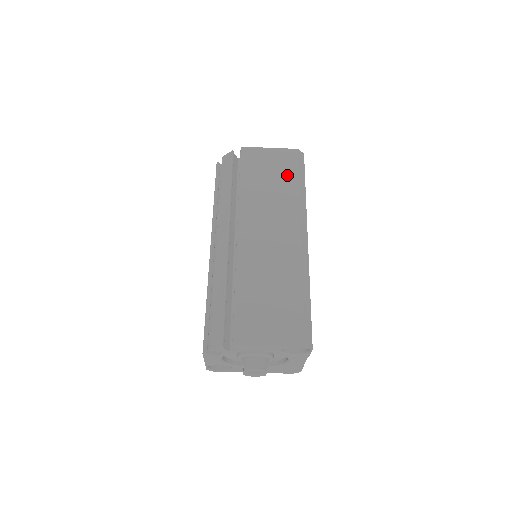
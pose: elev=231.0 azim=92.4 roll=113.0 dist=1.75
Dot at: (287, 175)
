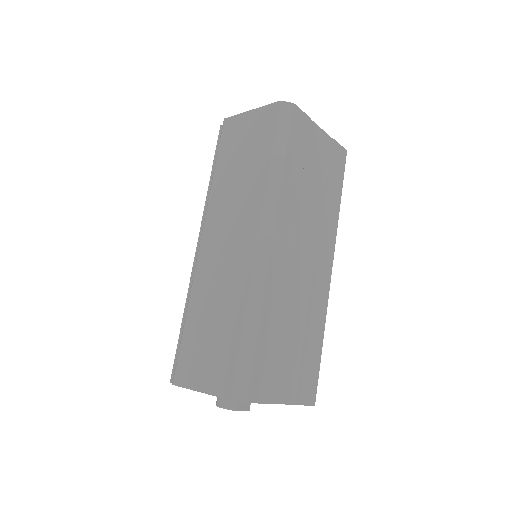
Dot at: (260, 147)
